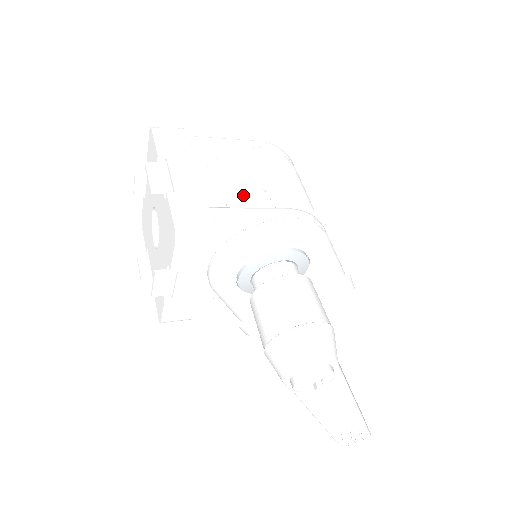
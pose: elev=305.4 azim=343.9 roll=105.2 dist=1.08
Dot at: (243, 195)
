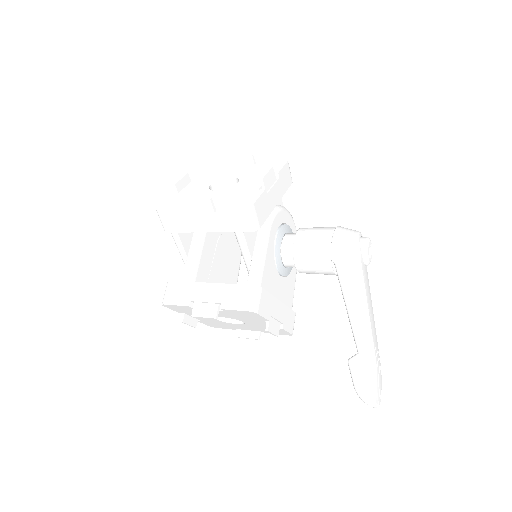
Dot at: (226, 241)
